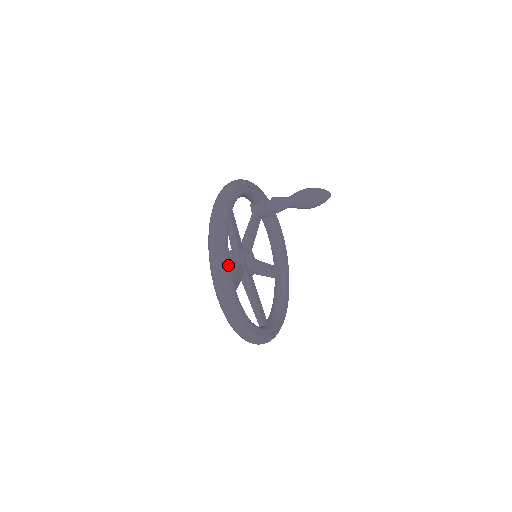
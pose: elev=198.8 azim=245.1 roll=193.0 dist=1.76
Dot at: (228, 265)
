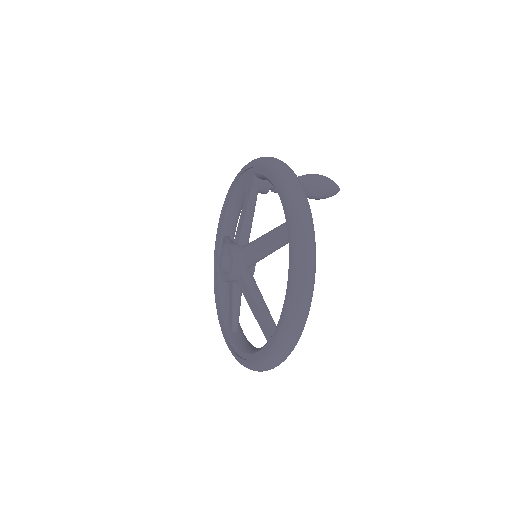
Dot at: occluded
